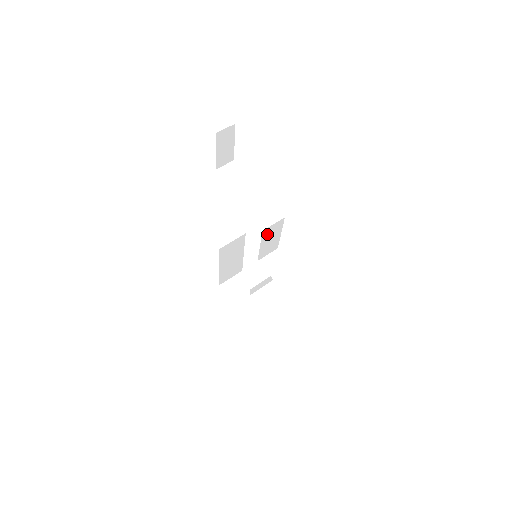
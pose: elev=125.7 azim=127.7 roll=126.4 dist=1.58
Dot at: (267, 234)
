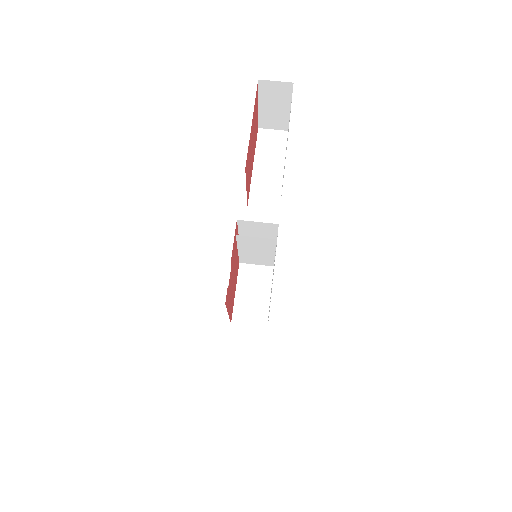
Dot at: (248, 242)
